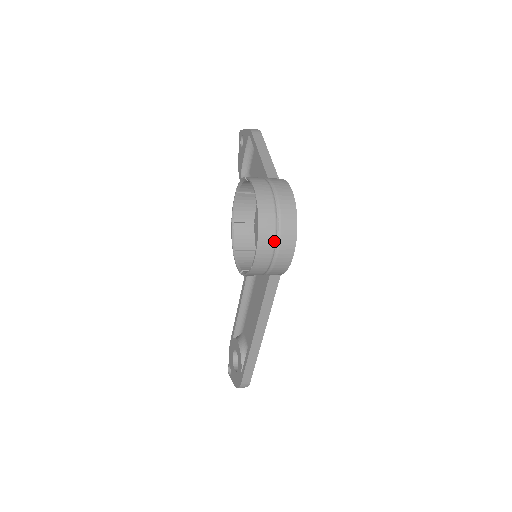
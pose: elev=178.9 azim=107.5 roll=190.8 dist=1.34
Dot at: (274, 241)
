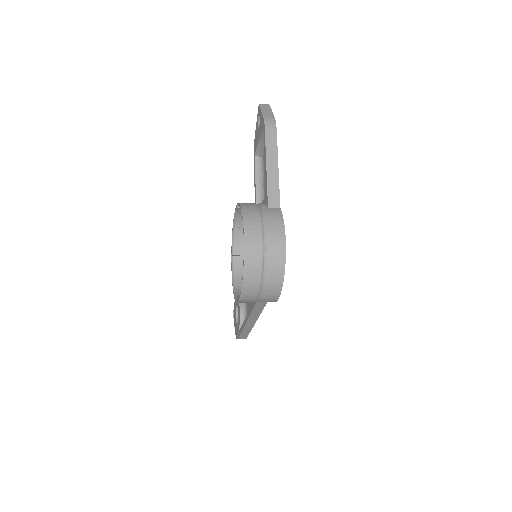
Dot at: (258, 291)
